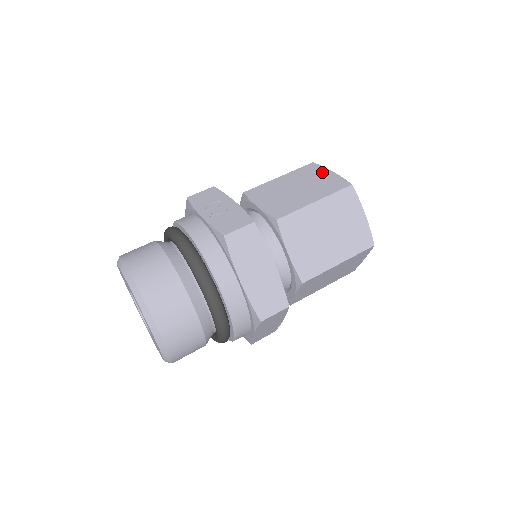
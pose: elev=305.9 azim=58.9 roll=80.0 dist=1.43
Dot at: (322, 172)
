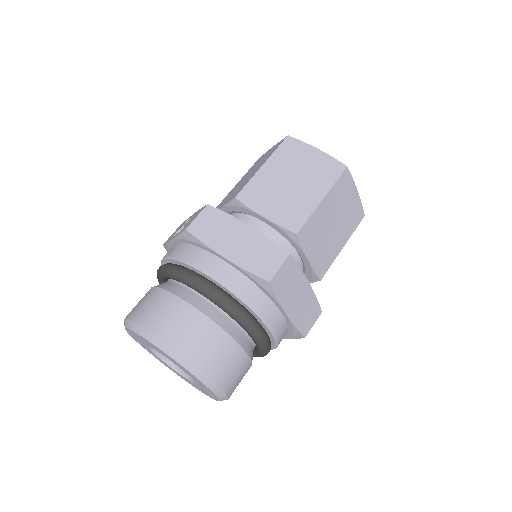
Dot at: occluded
